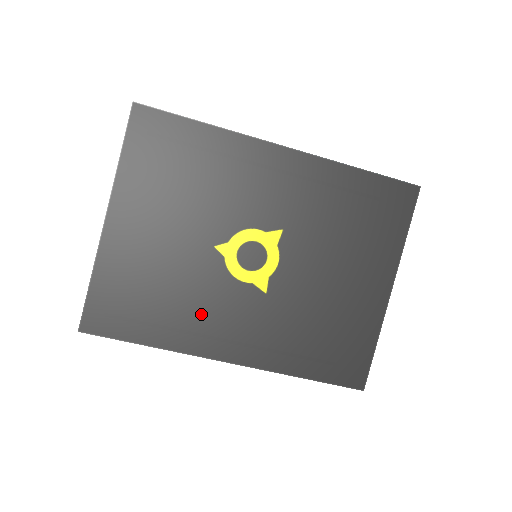
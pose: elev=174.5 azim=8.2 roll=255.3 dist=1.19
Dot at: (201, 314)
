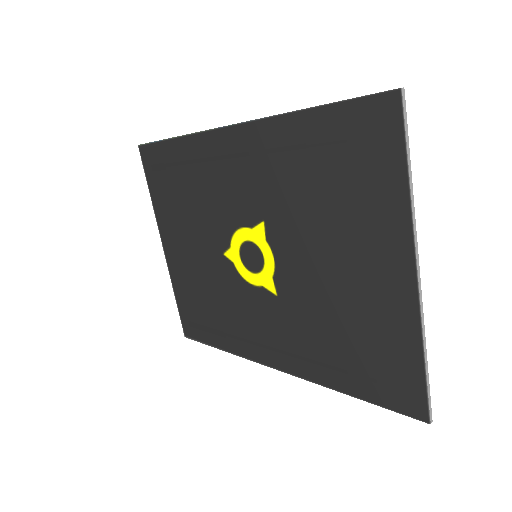
Dot at: (240, 321)
